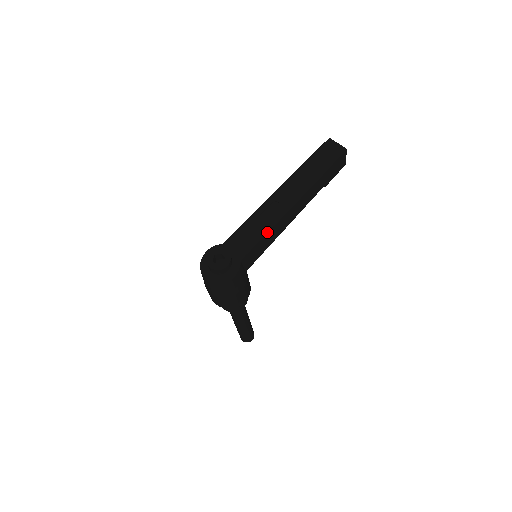
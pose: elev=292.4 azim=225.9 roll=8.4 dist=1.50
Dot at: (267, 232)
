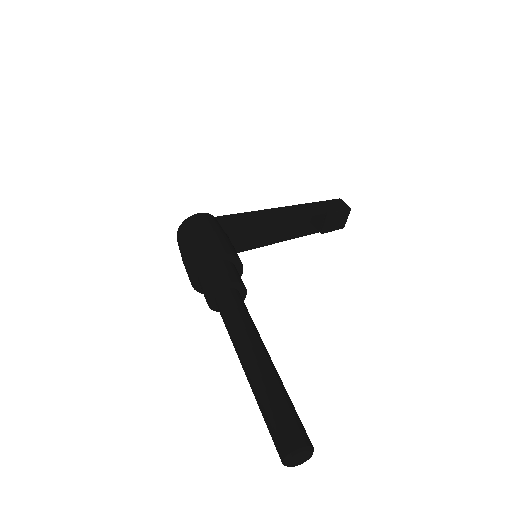
Dot at: (249, 212)
